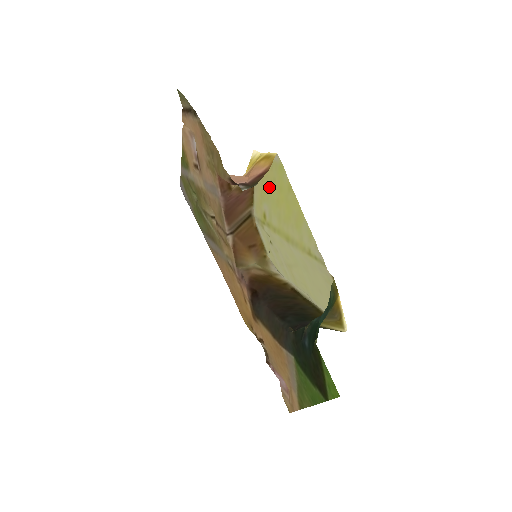
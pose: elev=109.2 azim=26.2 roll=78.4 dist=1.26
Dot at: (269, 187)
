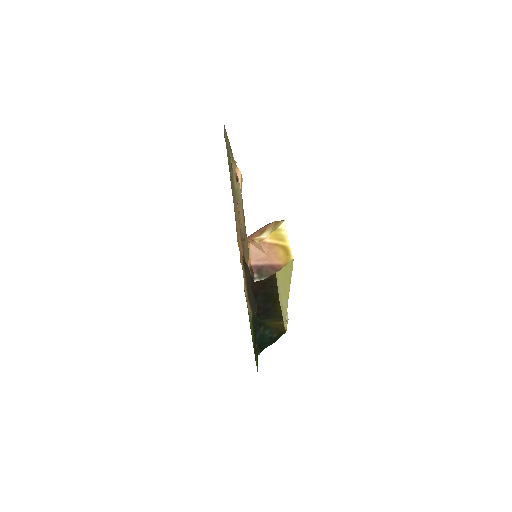
Dot at: occluded
